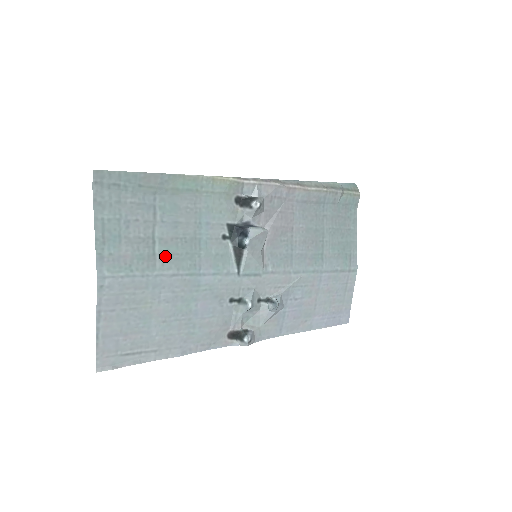
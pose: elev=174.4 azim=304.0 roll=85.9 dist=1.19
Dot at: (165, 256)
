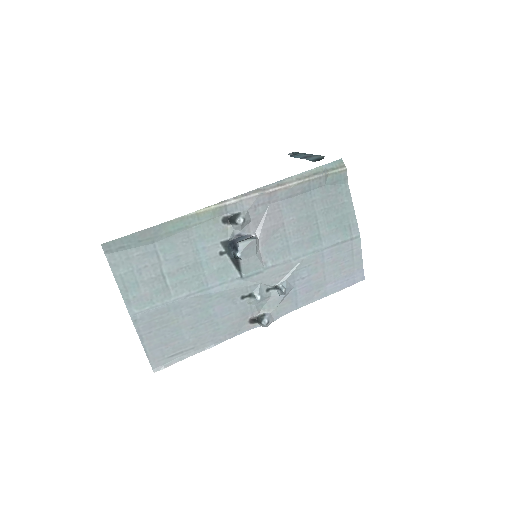
Dot at: (176, 284)
